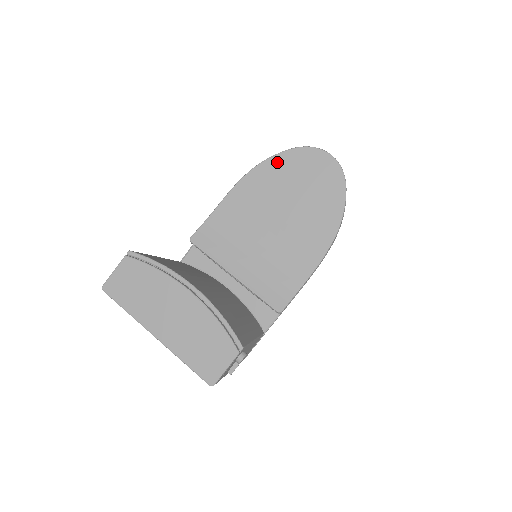
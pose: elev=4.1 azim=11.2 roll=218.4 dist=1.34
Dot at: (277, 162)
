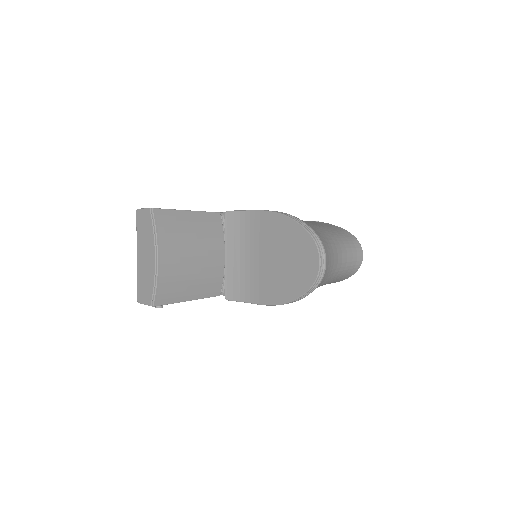
Dot at: (295, 228)
